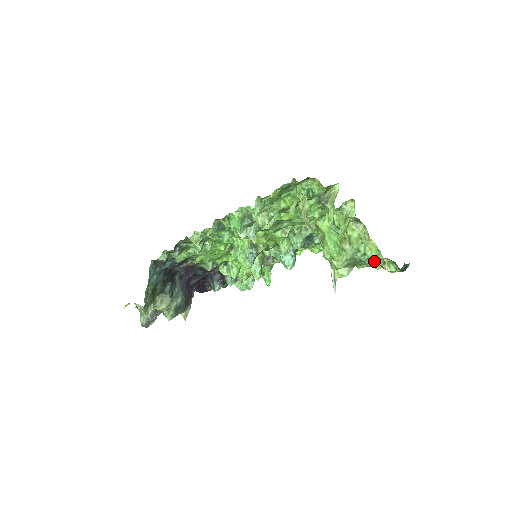
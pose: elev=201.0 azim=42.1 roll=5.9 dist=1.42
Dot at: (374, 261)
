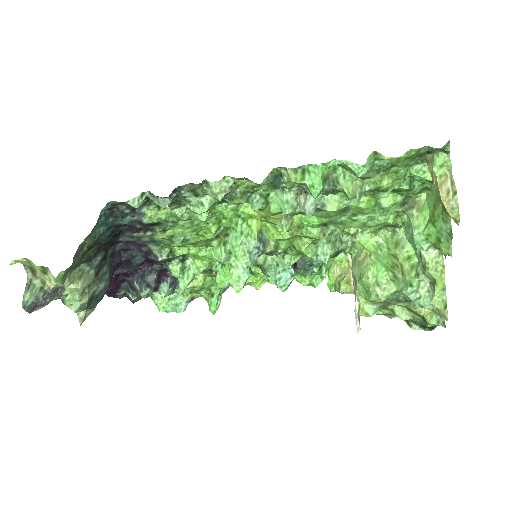
Dot at: (430, 302)
